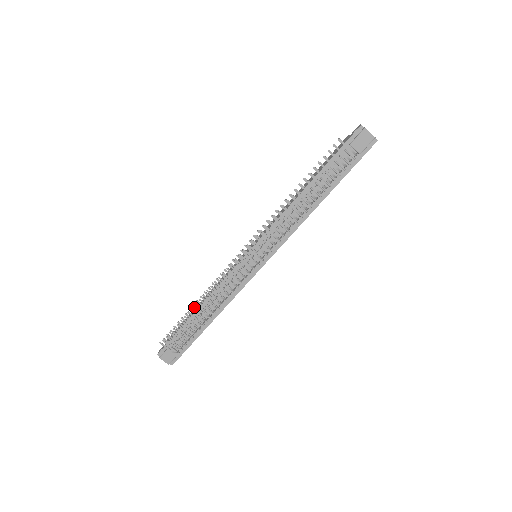
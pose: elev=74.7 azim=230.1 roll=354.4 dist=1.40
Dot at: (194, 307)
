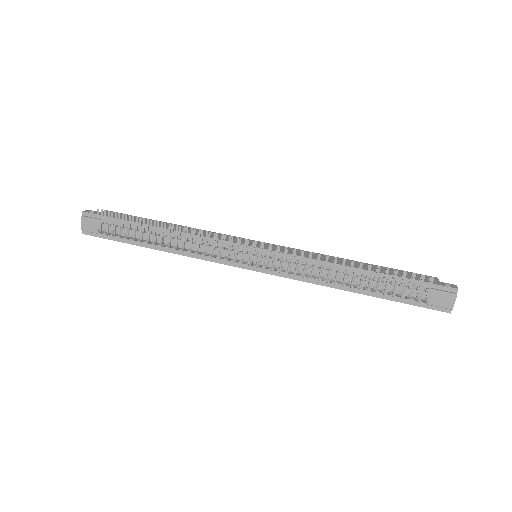
Dot at: (161, 225)
